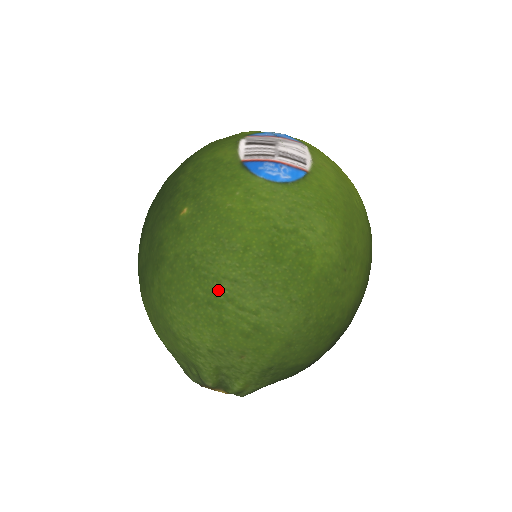
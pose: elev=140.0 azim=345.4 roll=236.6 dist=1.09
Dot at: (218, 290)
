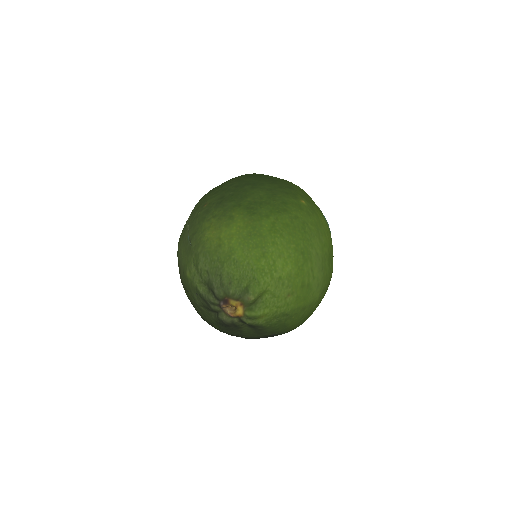
Dot at: (310, 251)
